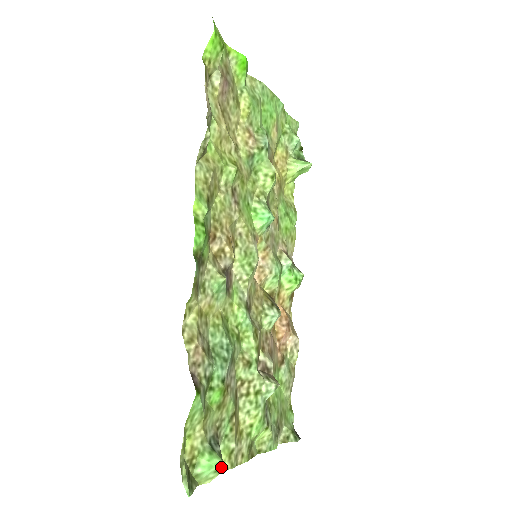
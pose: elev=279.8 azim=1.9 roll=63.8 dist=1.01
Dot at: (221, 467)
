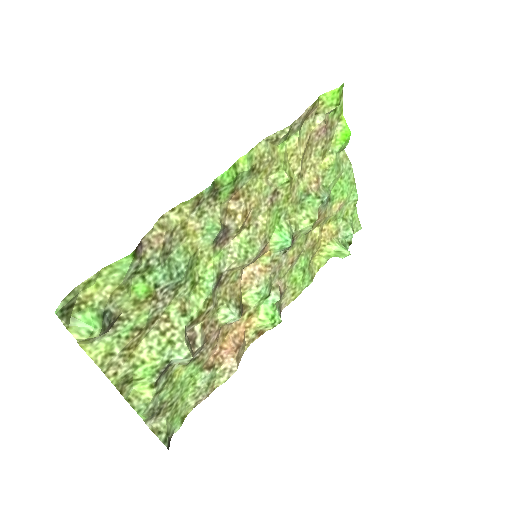
Dot at: (96, 335)
